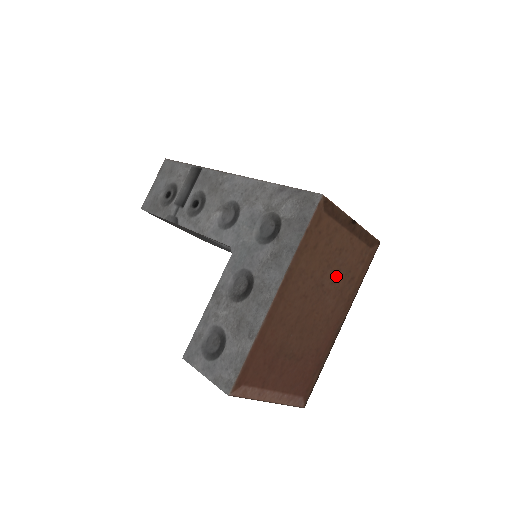
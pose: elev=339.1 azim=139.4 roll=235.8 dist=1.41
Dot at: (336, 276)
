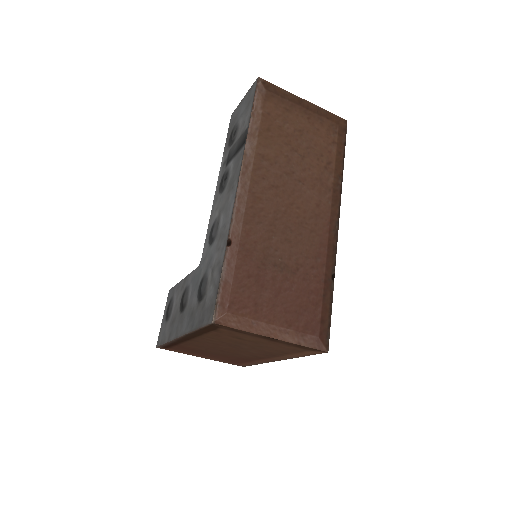
Dot at: (257, 348)
